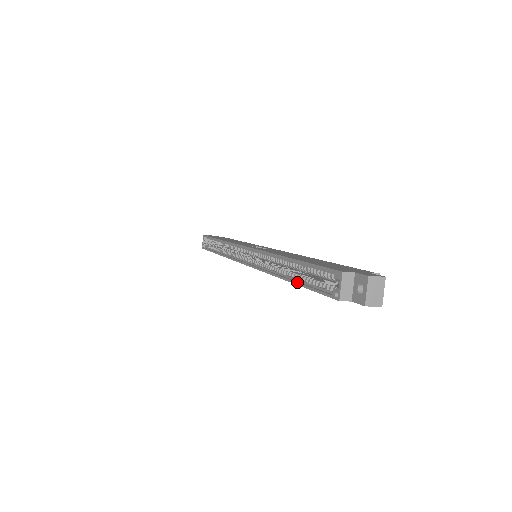
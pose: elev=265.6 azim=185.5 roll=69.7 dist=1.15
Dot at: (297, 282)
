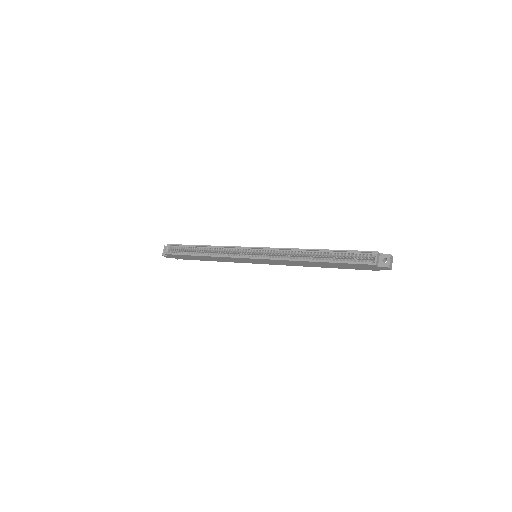
Dot at: (332, 261)
